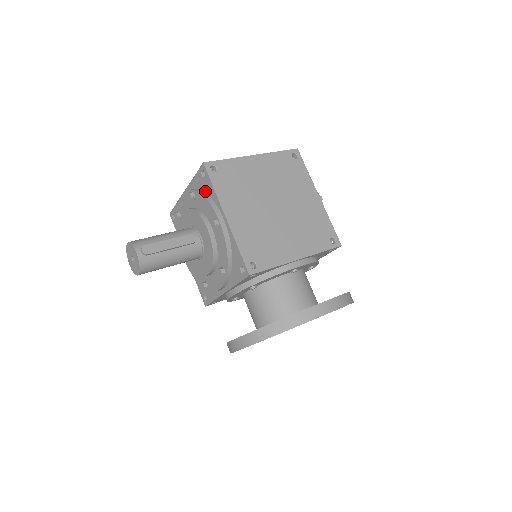
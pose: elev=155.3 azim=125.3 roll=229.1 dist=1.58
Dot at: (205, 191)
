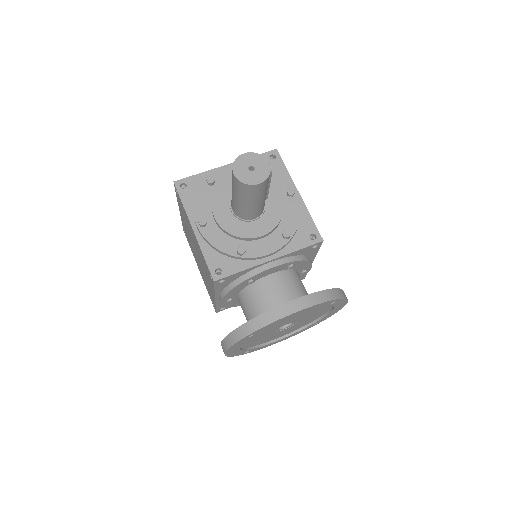
Dot at: occluded
